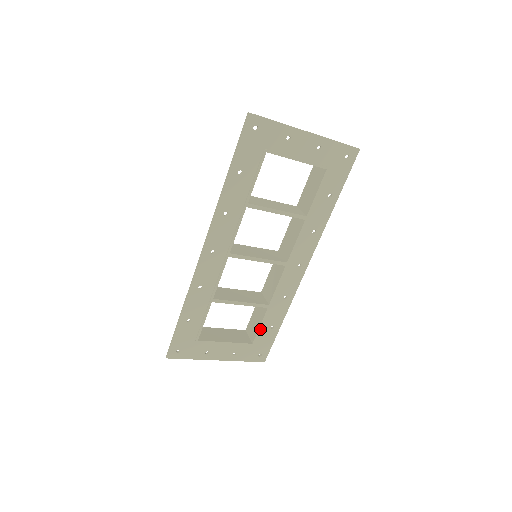
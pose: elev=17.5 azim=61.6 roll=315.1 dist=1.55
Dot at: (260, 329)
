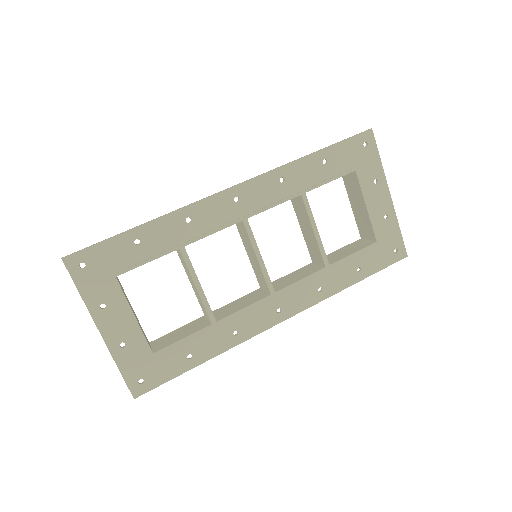
Dot at: (179, 343)
